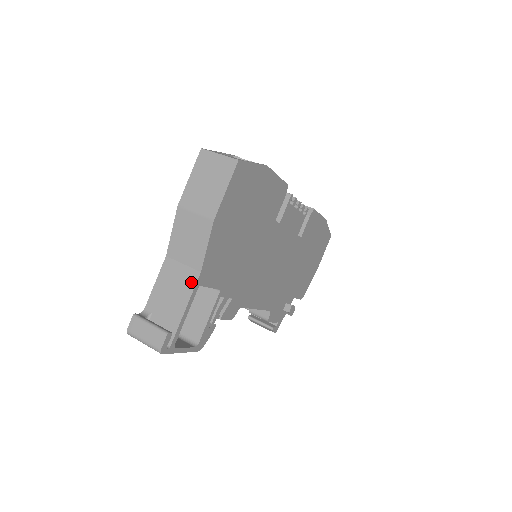
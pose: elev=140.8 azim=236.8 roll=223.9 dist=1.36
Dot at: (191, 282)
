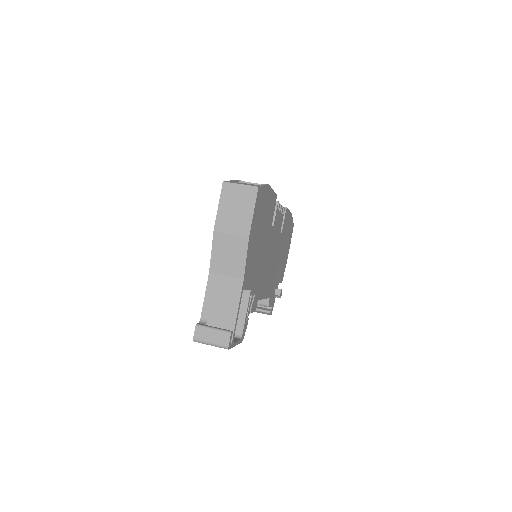
Dot at: (237, 289)
